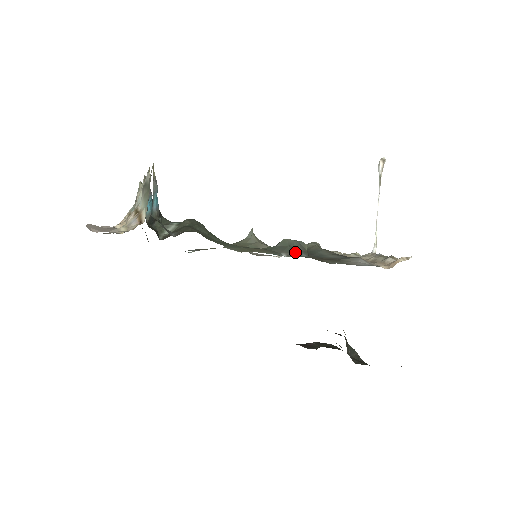
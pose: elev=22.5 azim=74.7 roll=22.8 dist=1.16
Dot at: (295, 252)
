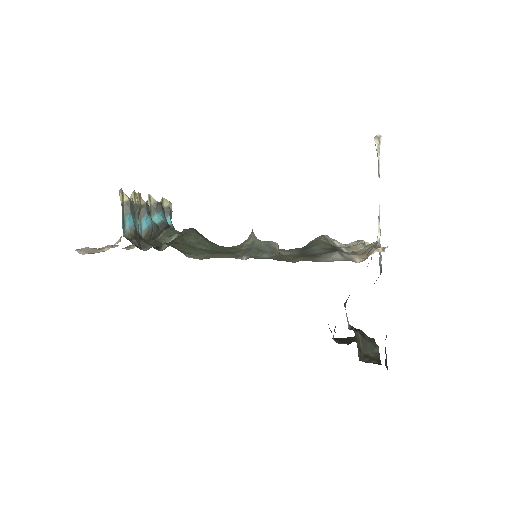
Dot at: (257, 254)
